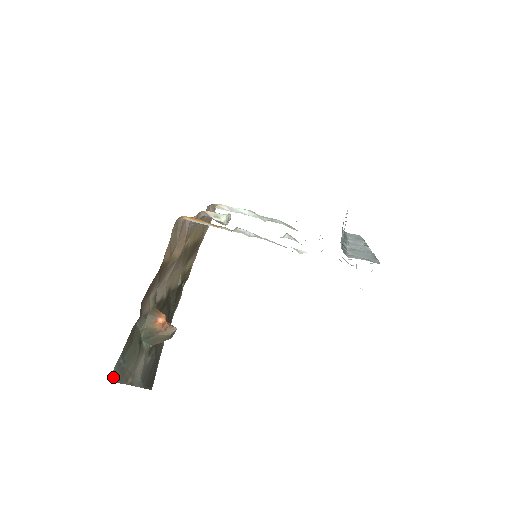
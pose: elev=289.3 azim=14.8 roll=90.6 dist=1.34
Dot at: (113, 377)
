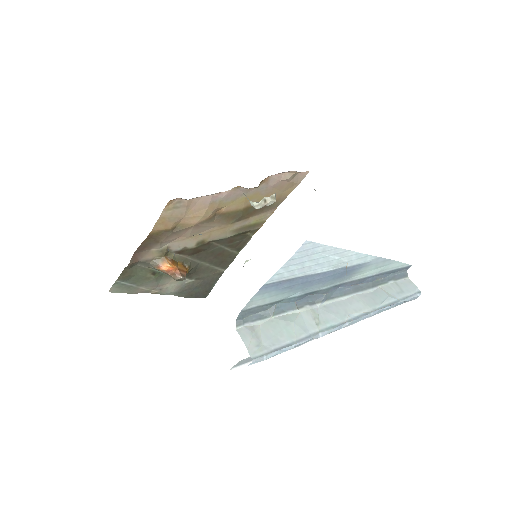
Dot at: (114, 290)
